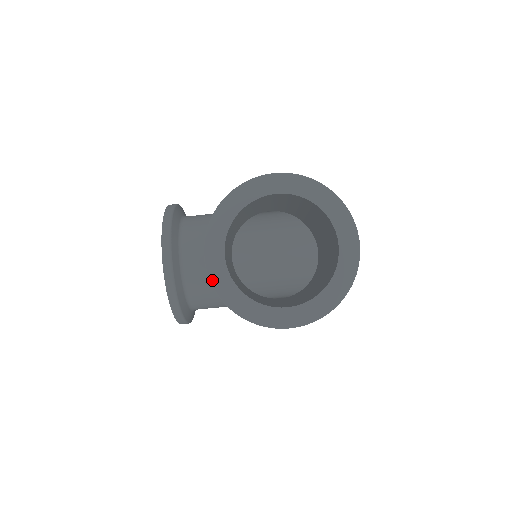
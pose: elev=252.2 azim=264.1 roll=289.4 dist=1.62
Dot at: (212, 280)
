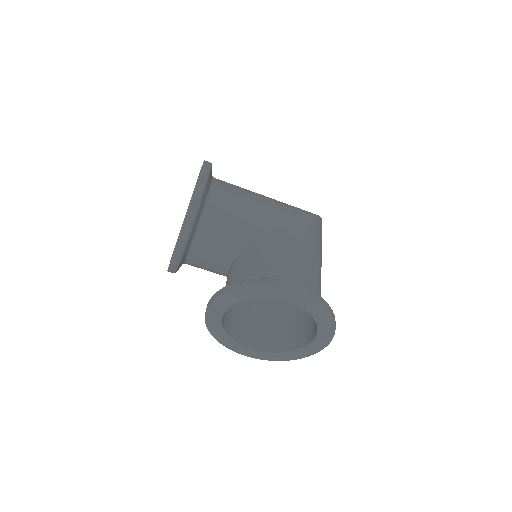
Dot at: (207, 320)
